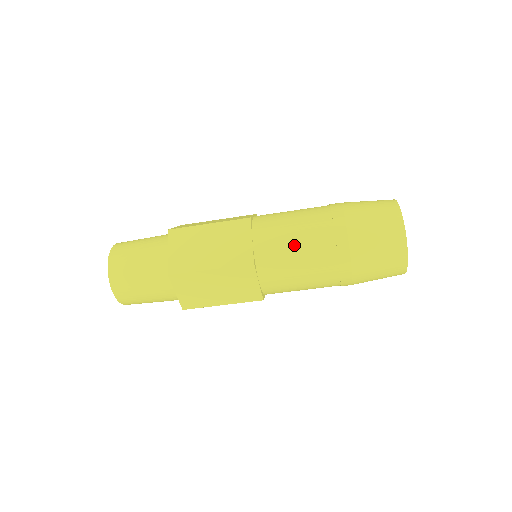
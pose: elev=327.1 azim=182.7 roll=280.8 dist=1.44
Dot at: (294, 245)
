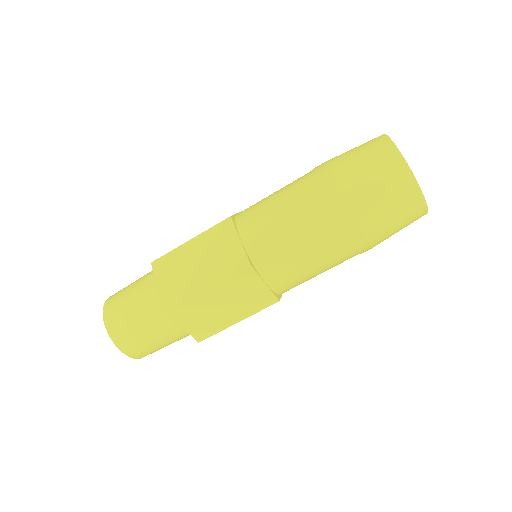
Dot at: (274, 194)
